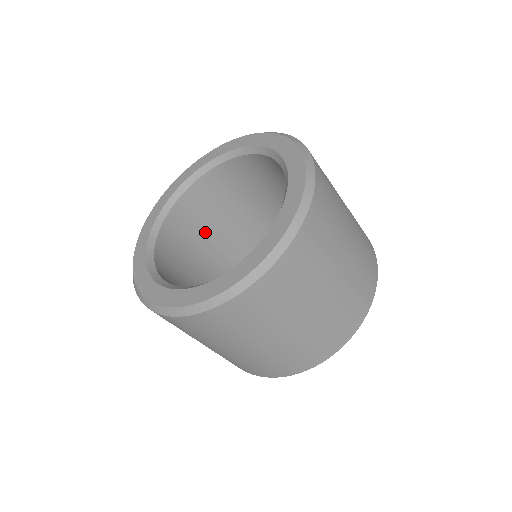
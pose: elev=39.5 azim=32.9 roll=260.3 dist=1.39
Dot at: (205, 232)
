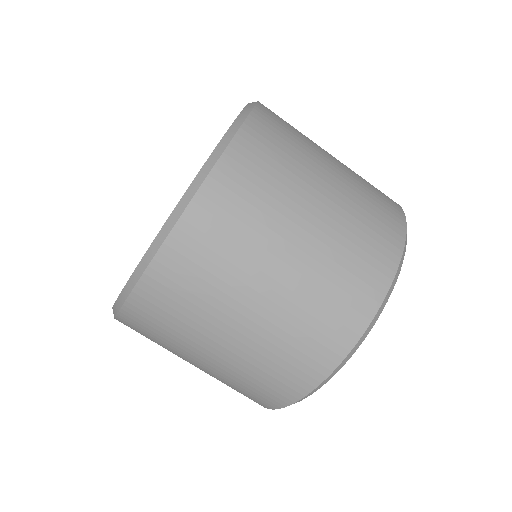
Dot at: occluded
